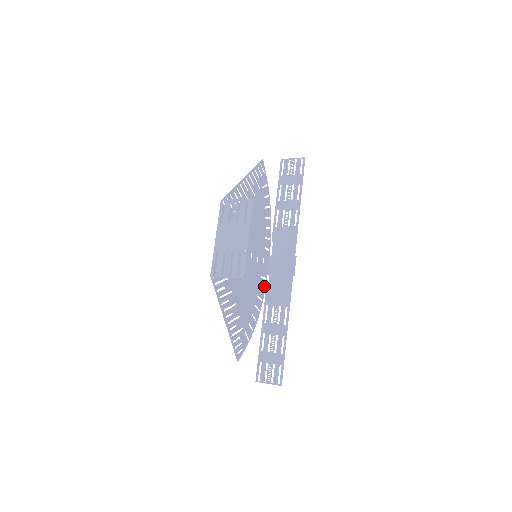
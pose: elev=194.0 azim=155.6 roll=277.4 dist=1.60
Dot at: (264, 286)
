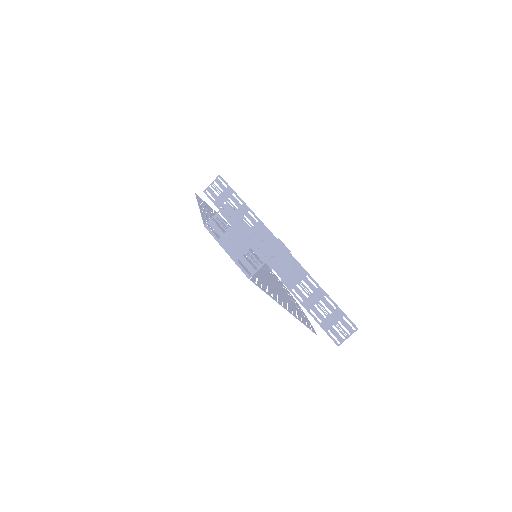
Dot at: (277, 279)
